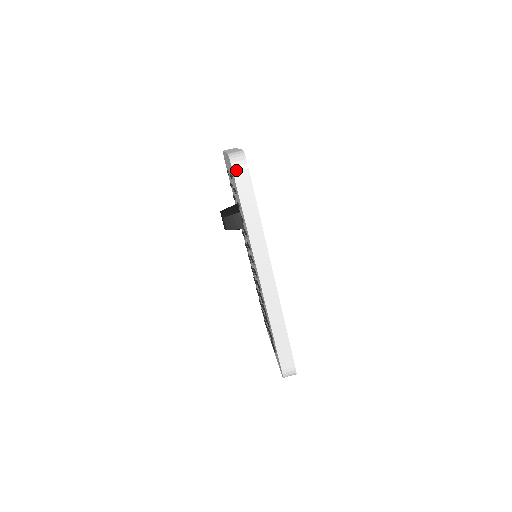
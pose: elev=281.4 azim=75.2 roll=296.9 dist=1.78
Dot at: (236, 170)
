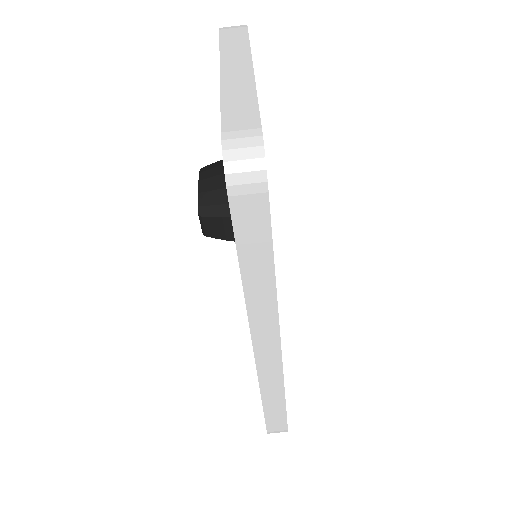
Dot at: (236, 193)
